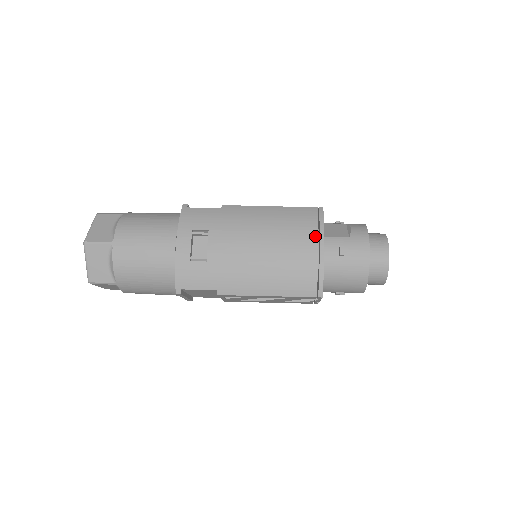
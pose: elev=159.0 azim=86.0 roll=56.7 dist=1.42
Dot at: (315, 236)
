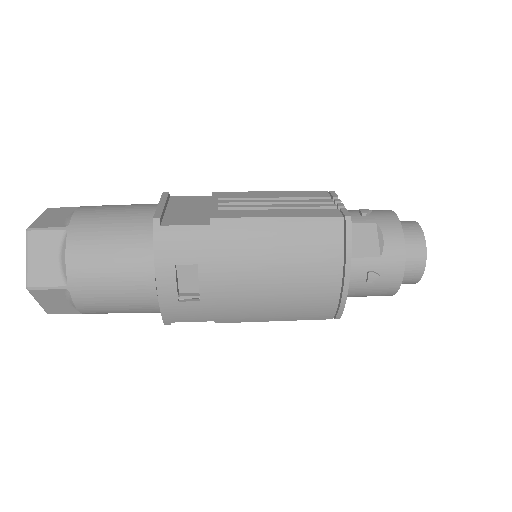
Dot at: (339, 266)
